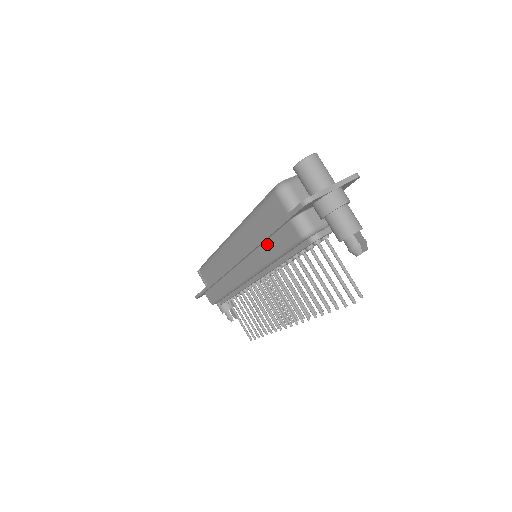
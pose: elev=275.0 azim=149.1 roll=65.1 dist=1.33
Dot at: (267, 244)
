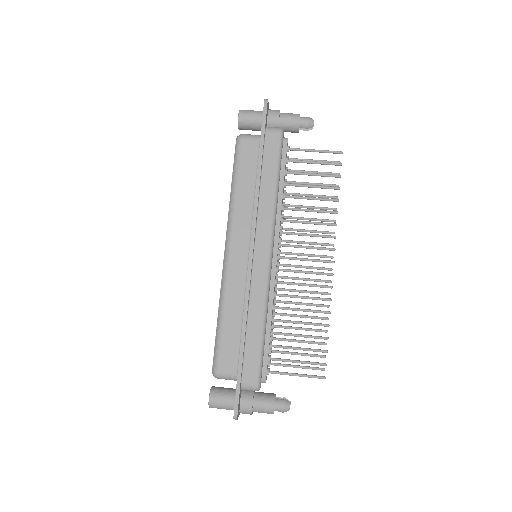
Dot at: (264, 178)
